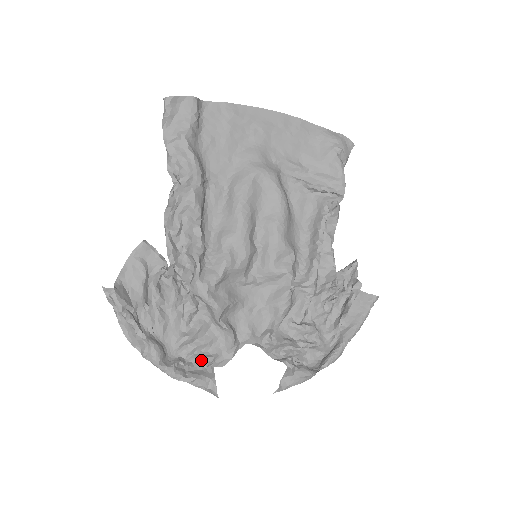
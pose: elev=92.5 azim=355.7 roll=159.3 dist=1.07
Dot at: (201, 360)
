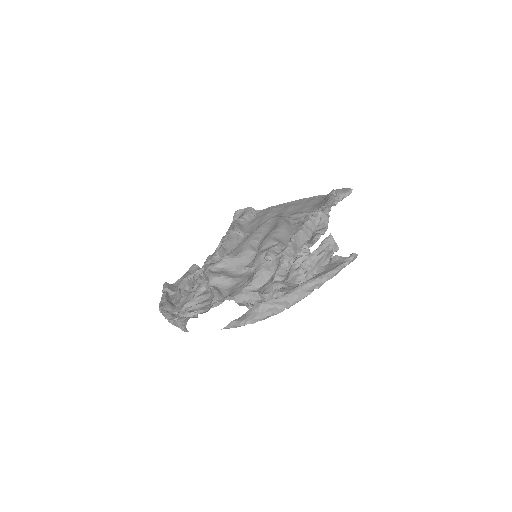
Dot at: (190, 311)
